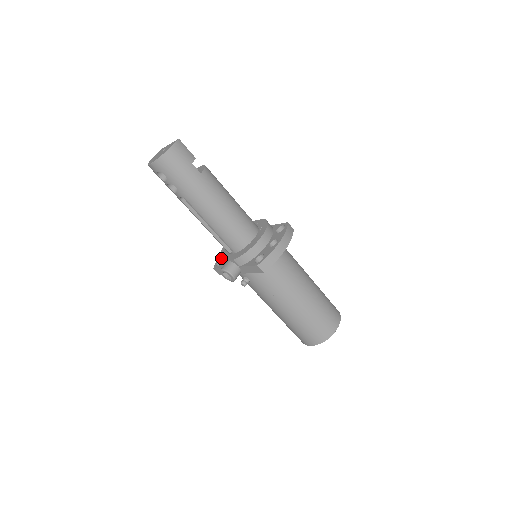
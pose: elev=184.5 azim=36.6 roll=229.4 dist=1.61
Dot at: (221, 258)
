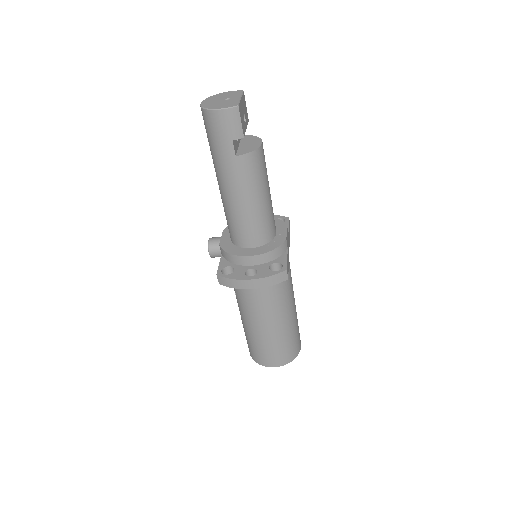
Dot at: (227, 227)
